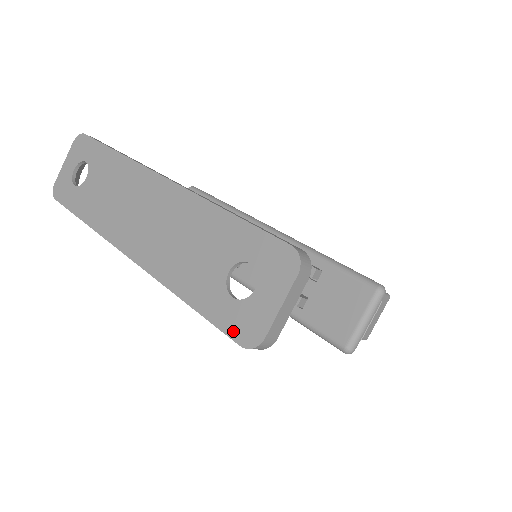
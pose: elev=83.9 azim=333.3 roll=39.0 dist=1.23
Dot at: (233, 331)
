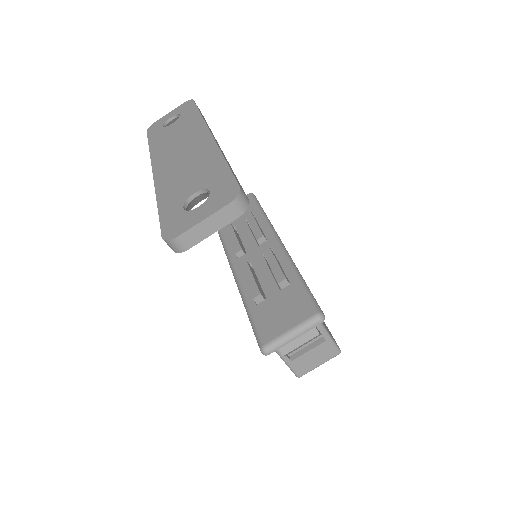
Dot at: (166, 227)
